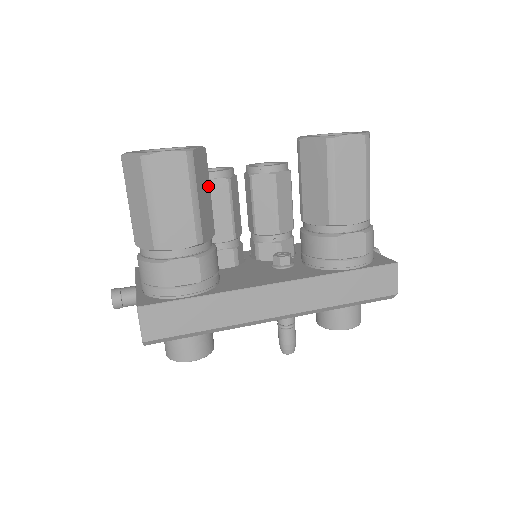
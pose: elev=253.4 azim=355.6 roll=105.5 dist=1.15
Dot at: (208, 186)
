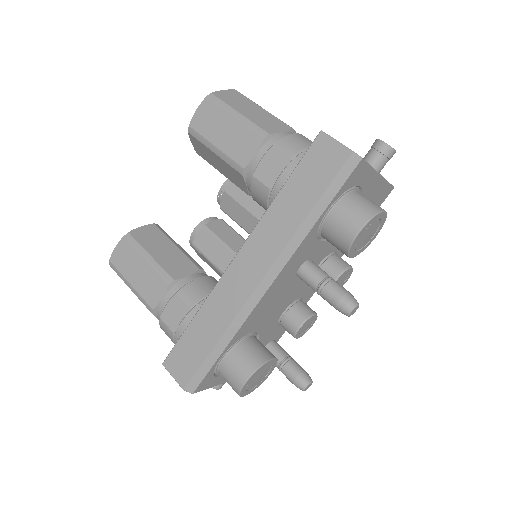
Dot at: (169, 243)
